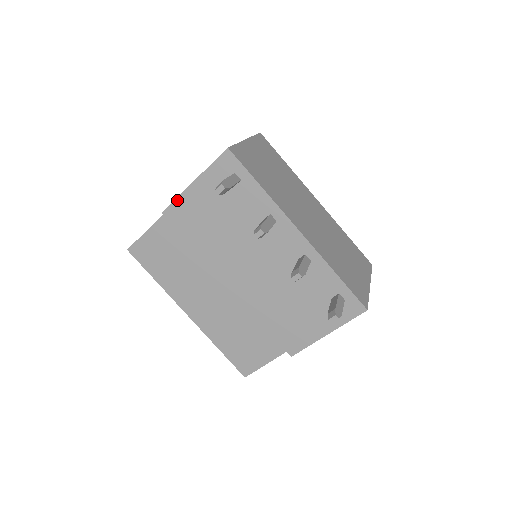
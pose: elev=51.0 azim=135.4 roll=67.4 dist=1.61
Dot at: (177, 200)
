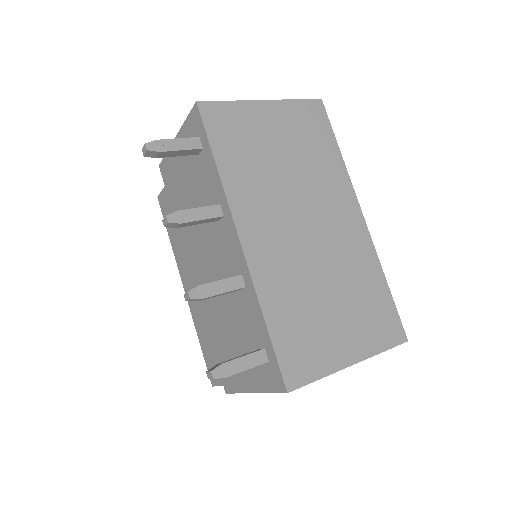
Dot at: occluded
